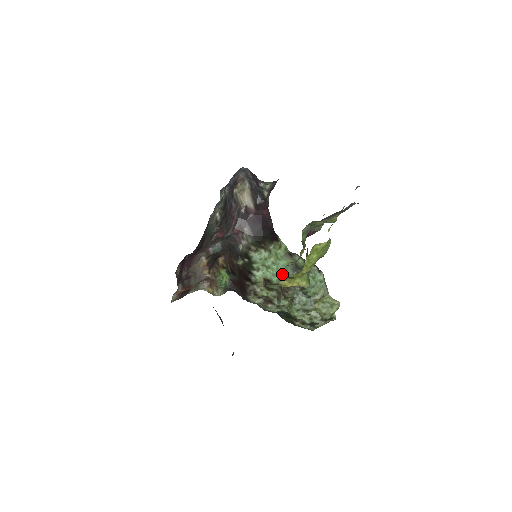
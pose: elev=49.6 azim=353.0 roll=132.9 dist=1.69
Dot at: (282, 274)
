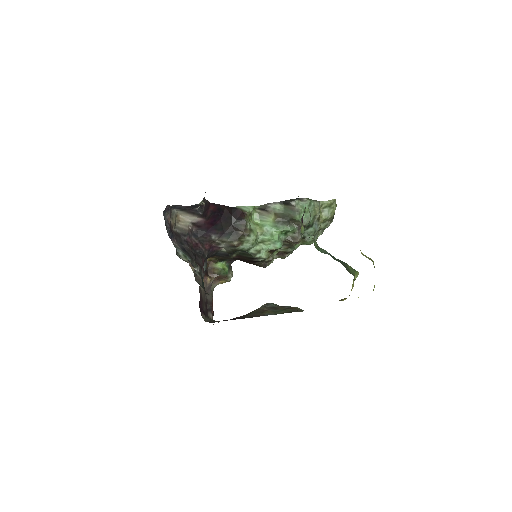
Dot at: occluded
